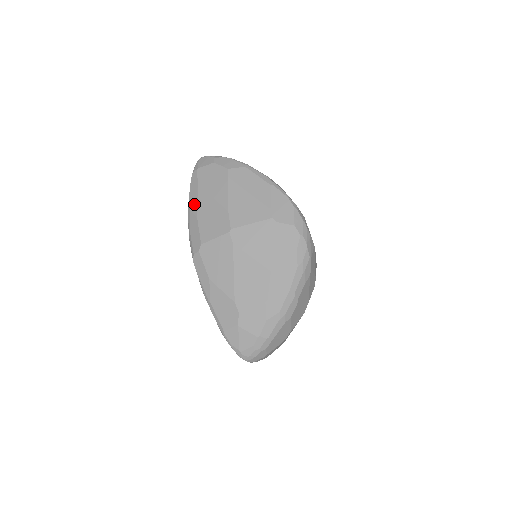
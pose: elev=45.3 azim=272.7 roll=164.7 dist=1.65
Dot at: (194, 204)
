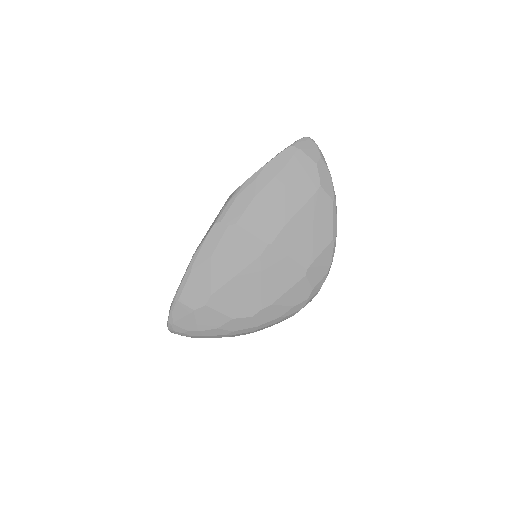
Dot at: (265, 178)
